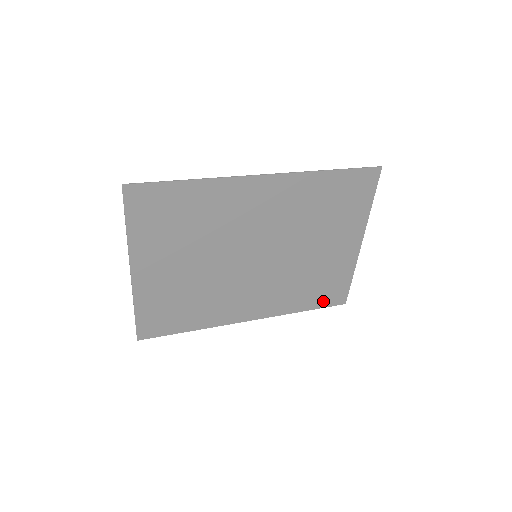
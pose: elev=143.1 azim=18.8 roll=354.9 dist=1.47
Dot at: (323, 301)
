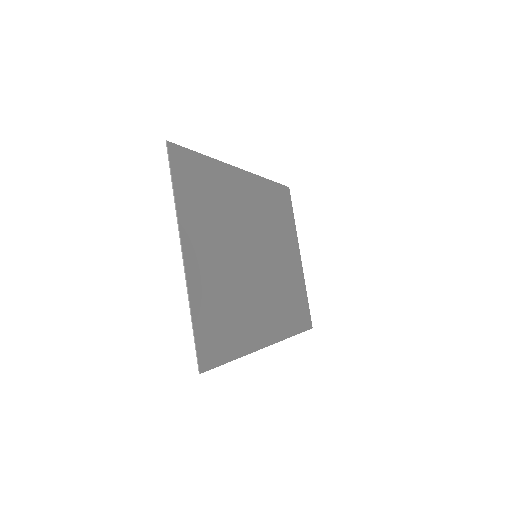
Dot at: (301, 323)
